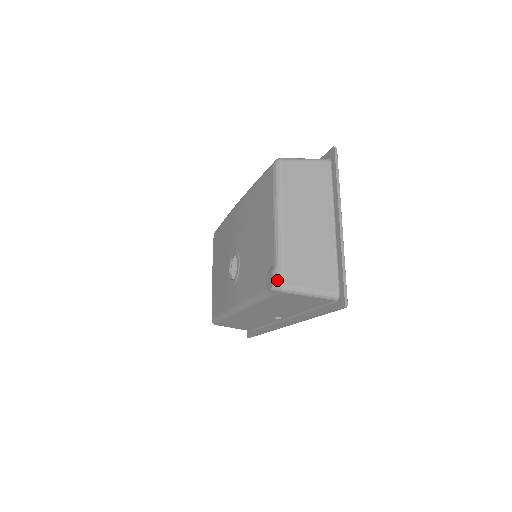
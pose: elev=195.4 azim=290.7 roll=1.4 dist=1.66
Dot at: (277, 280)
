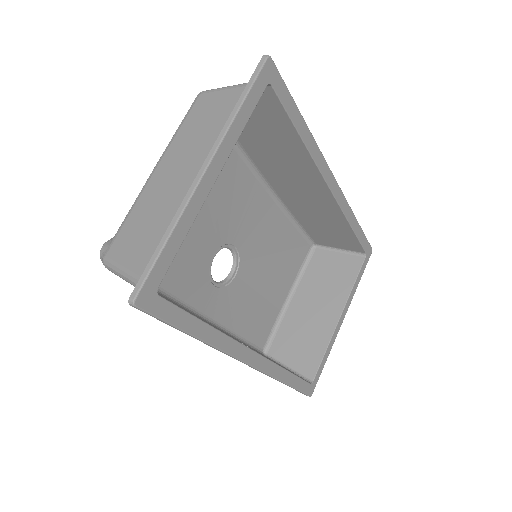
Dot at: (103, 249)
